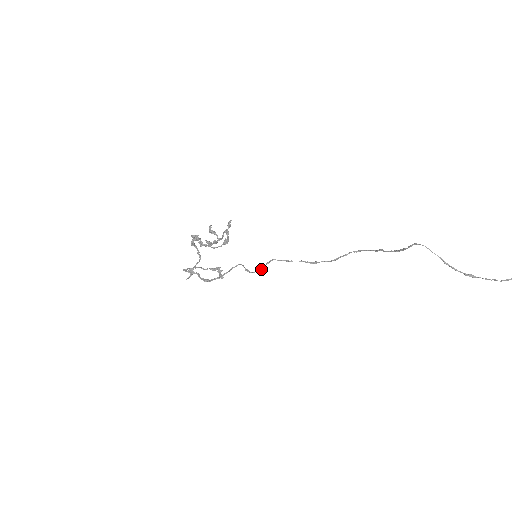
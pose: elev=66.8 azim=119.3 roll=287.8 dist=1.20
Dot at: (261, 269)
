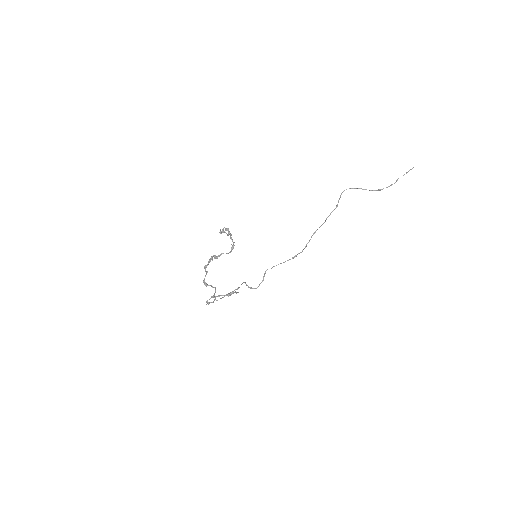
Dot at: occluded
